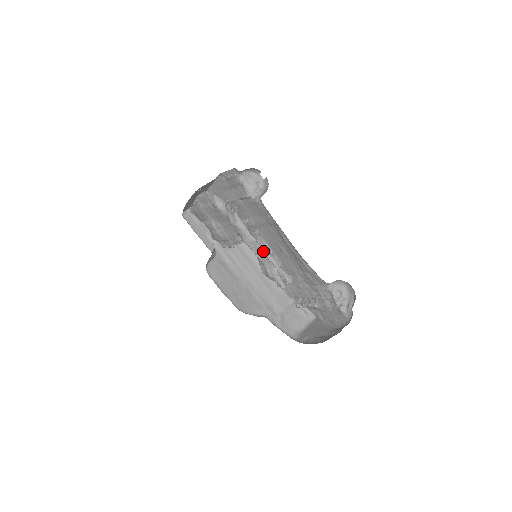
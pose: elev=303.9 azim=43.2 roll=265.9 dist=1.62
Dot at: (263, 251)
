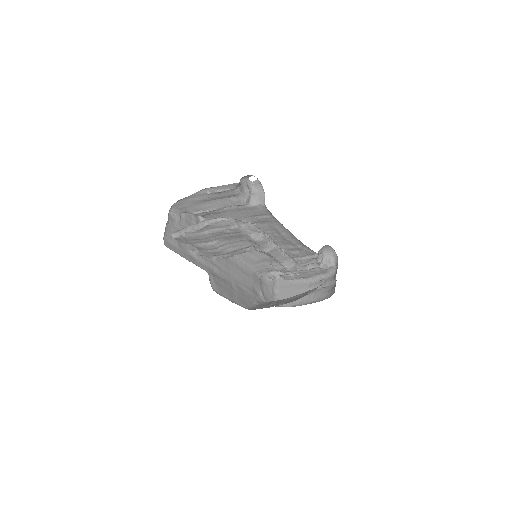
Dot at: (284, 253)
